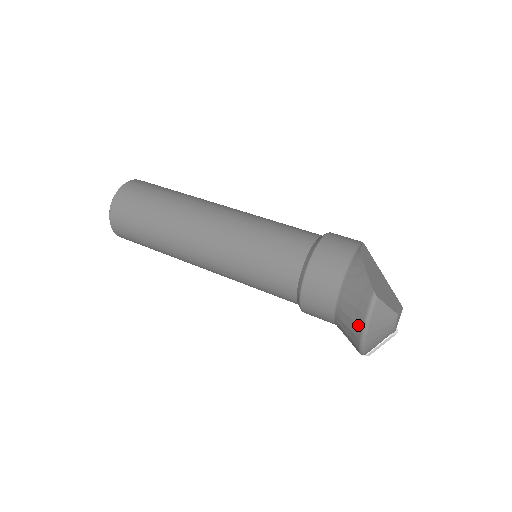
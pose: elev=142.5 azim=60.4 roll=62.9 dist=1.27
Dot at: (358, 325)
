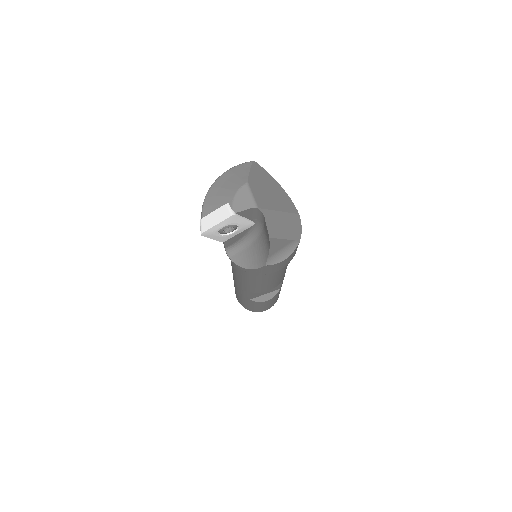
Dot at: occluded
